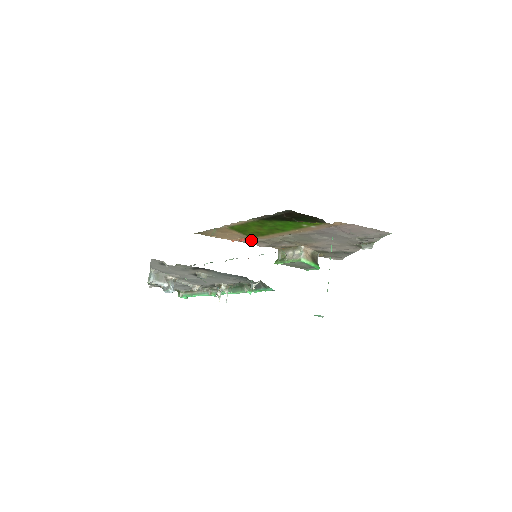
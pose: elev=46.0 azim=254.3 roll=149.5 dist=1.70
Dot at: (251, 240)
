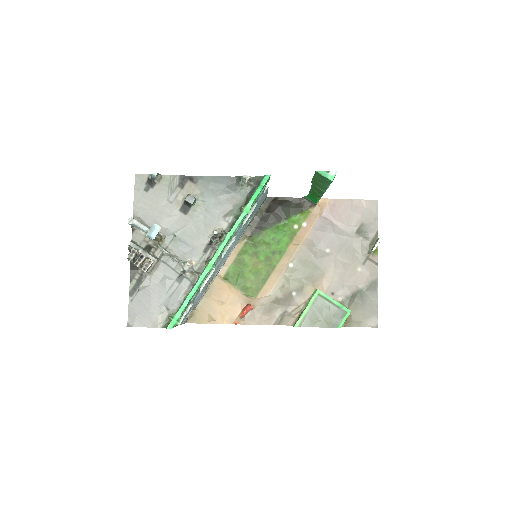
Dot at: (256, 309)
